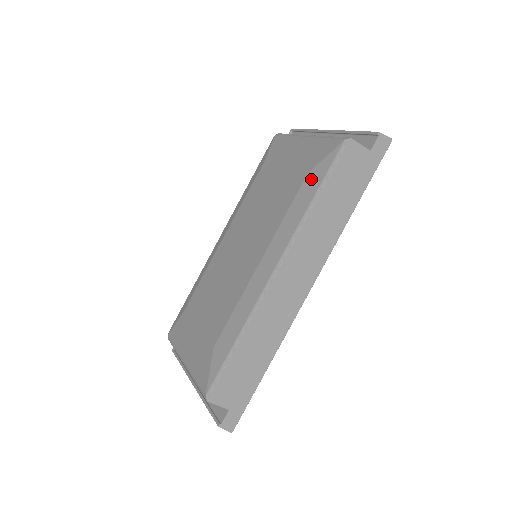
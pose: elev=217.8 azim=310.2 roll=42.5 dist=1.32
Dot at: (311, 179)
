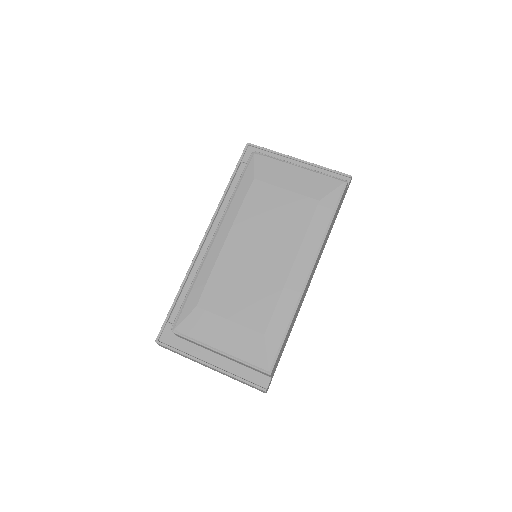
Dot at: (324, 206)
